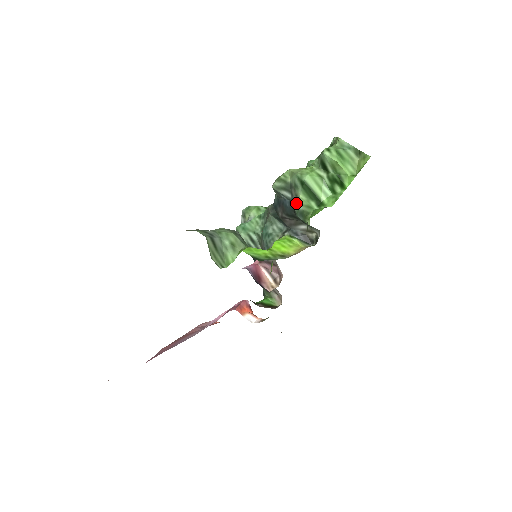
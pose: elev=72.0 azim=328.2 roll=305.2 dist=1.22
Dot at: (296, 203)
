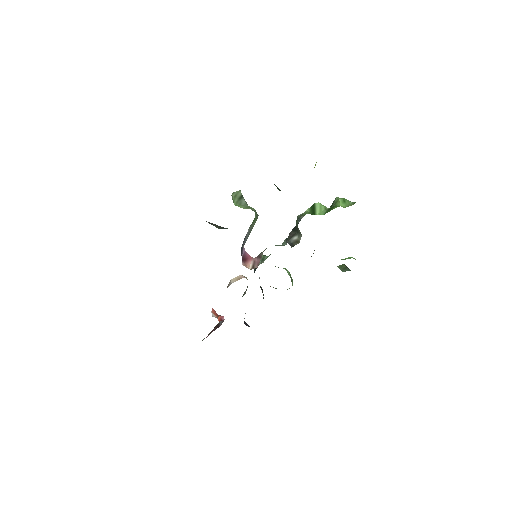
Dot at: occluded
